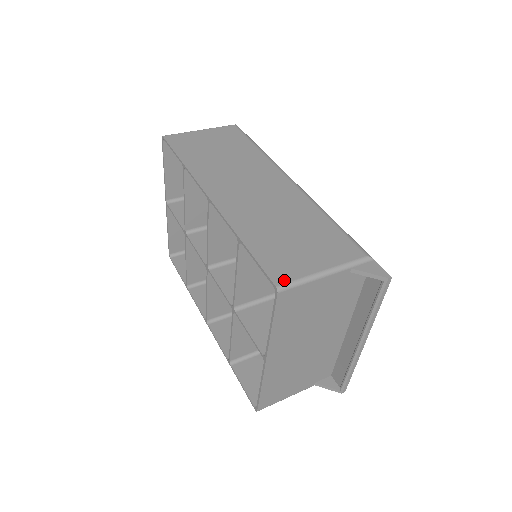
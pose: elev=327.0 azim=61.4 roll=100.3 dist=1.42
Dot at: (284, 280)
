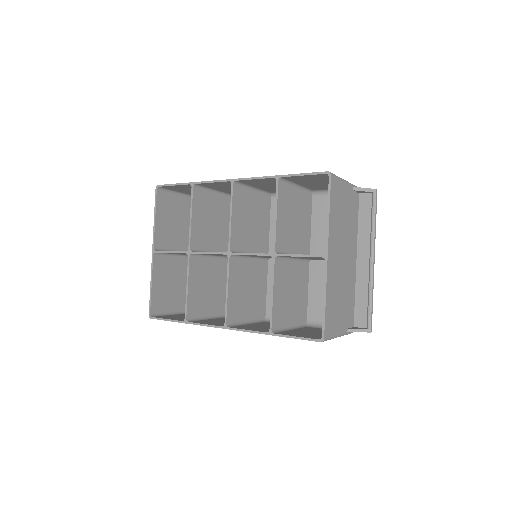
Dot at: occluded
